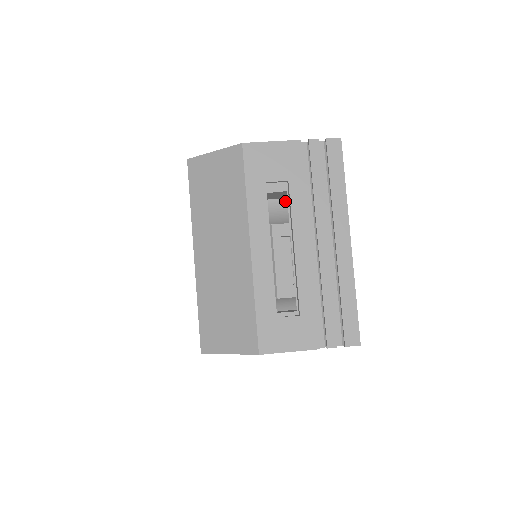
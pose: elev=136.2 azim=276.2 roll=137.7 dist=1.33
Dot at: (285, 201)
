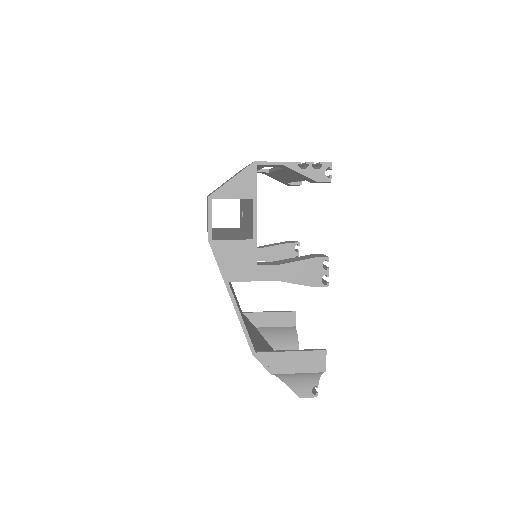
Dot at: (286, 328)
